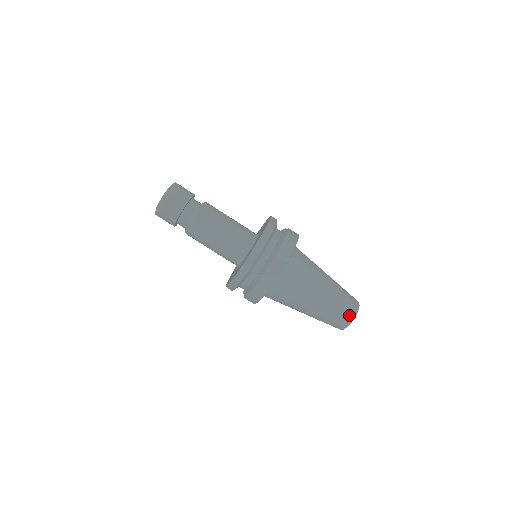
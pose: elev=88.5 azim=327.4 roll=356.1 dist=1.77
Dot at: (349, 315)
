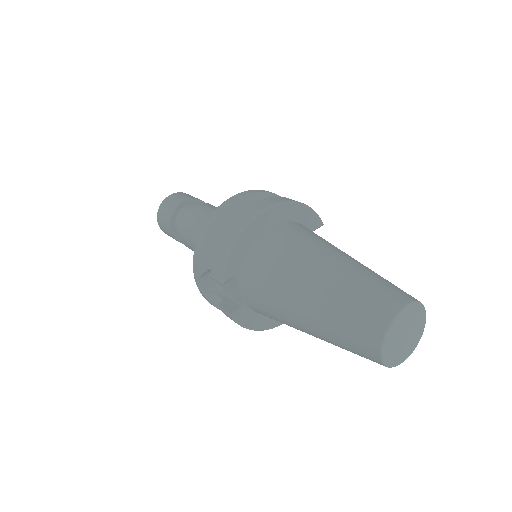
Dot at: (393, 299)
